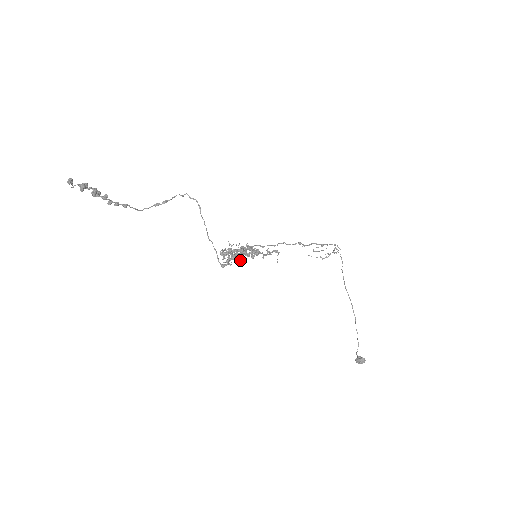
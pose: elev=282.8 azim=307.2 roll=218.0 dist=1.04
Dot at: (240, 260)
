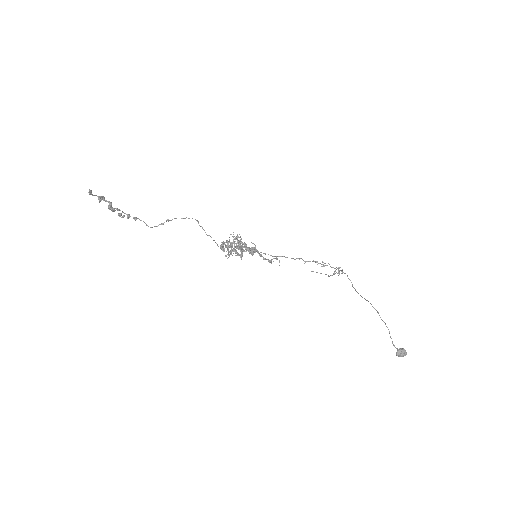
Dot at: occluded
